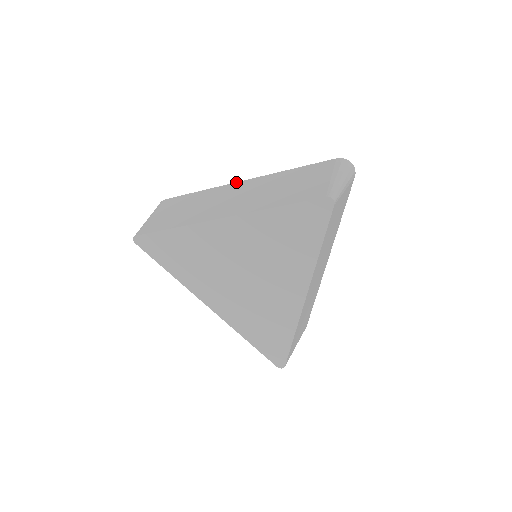
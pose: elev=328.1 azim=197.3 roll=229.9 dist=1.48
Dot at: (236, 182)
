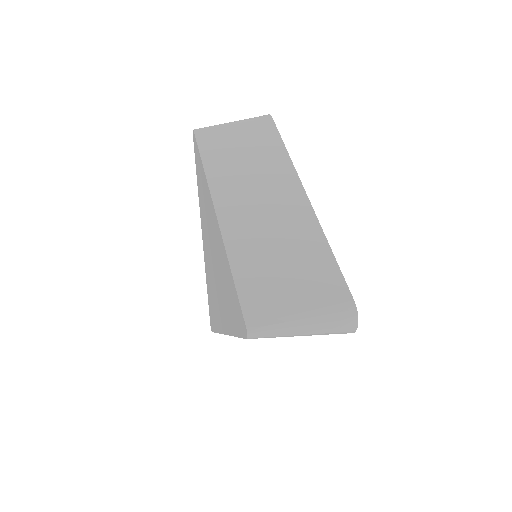
Dot at: occluded
